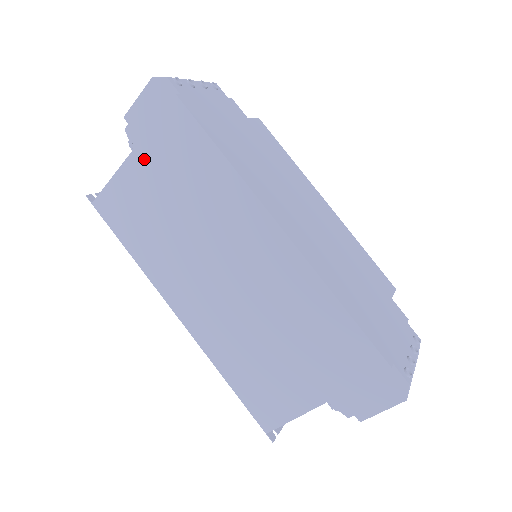
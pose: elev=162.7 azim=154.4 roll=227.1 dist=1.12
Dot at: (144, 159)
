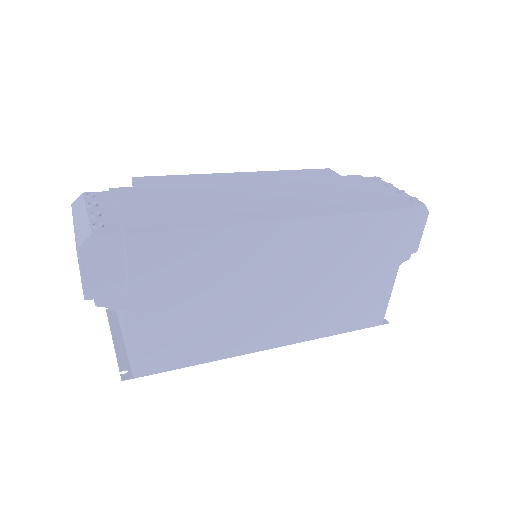
Dot at: (146, 302)
